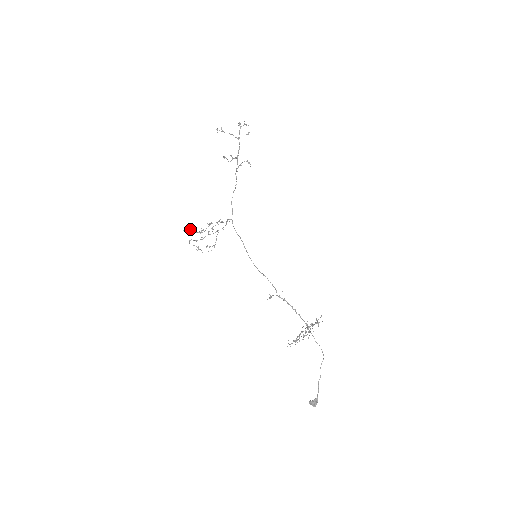
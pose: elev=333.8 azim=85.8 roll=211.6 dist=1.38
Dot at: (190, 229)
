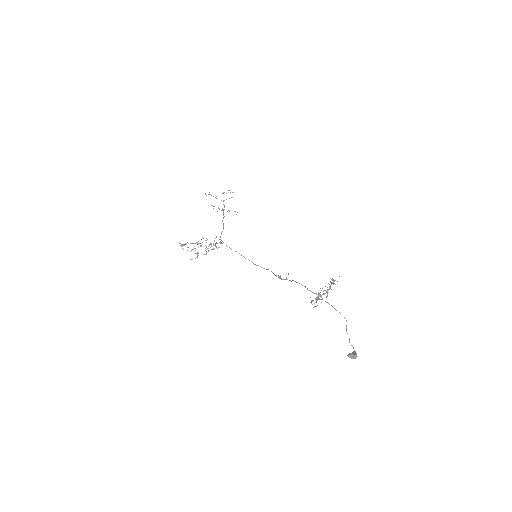
Dot at: (186, 243)
